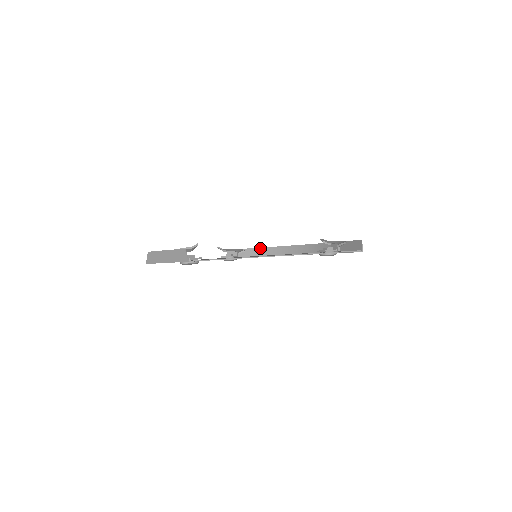
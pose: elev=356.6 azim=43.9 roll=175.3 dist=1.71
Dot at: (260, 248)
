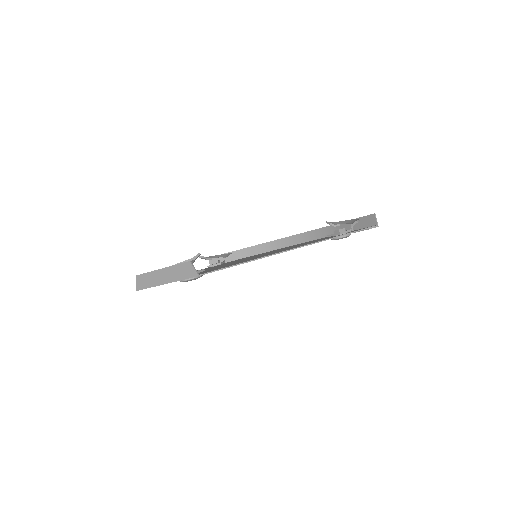
Dot at: (247, 248)
